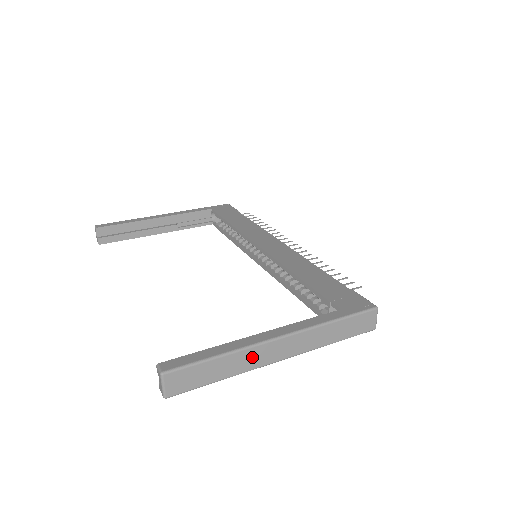
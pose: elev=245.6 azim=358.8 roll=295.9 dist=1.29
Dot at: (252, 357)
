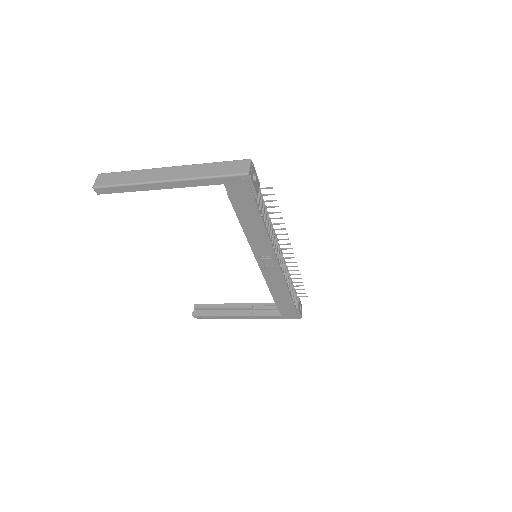
Dot at: (148, 175)
